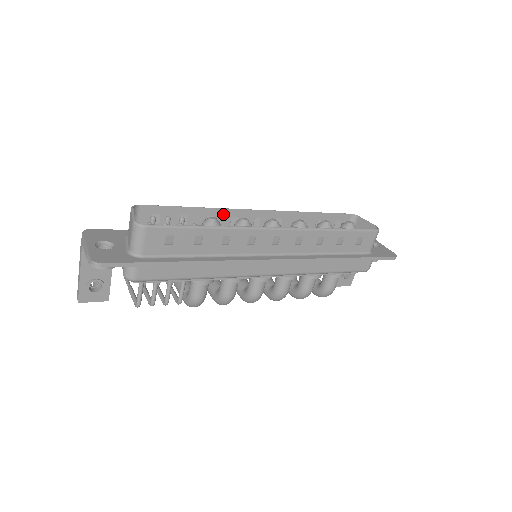
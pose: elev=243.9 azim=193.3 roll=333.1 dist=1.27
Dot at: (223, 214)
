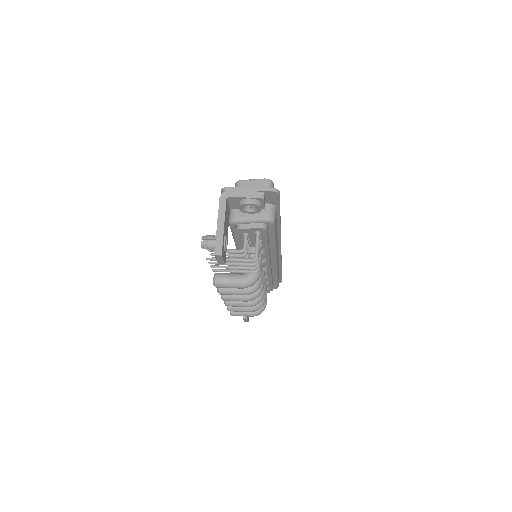
Dot at: occluded
